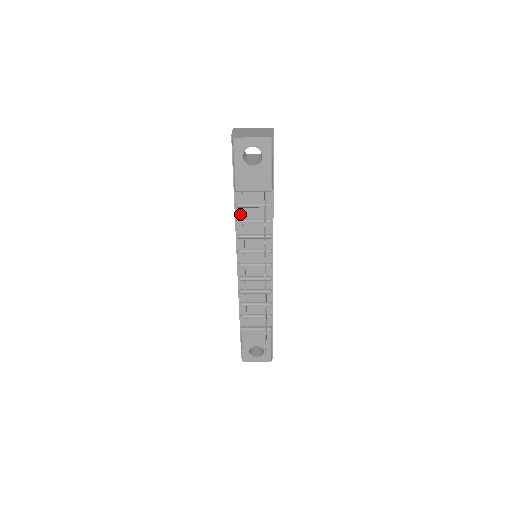
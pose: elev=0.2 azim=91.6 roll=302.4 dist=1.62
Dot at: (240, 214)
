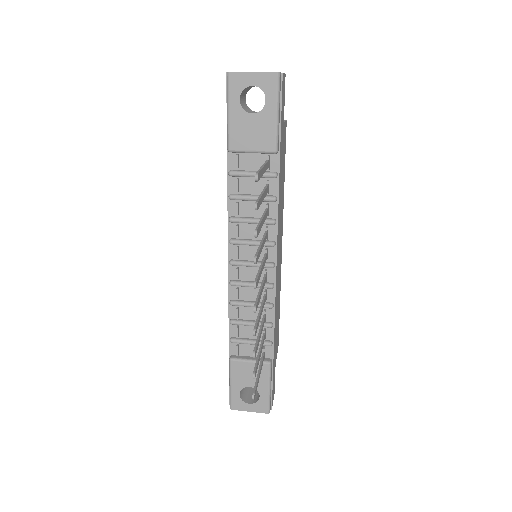
Dot at: (234, 187)
